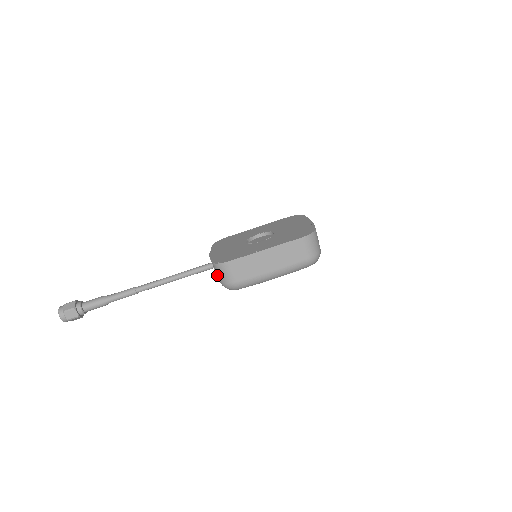
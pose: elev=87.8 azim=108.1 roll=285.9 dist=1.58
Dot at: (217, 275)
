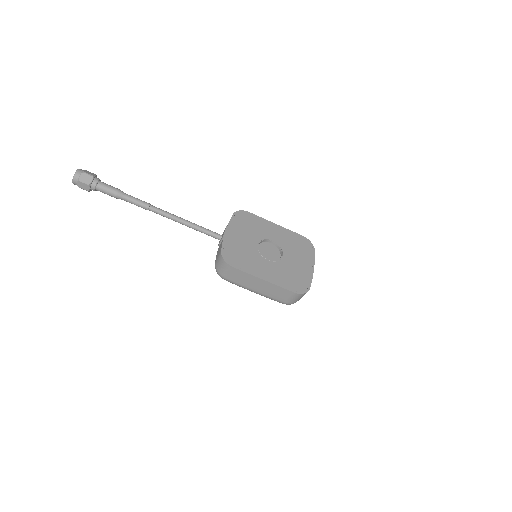
Dot at: (217, 259)
